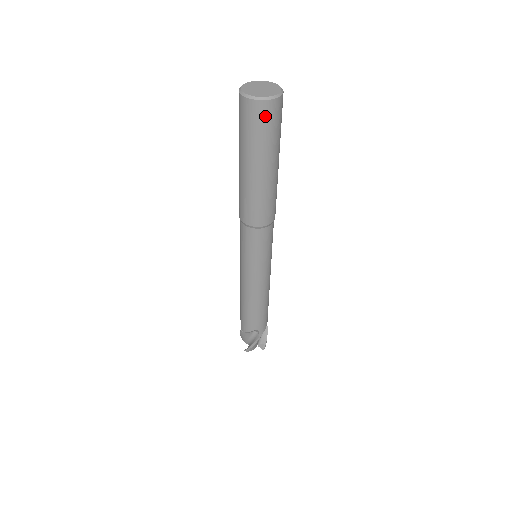
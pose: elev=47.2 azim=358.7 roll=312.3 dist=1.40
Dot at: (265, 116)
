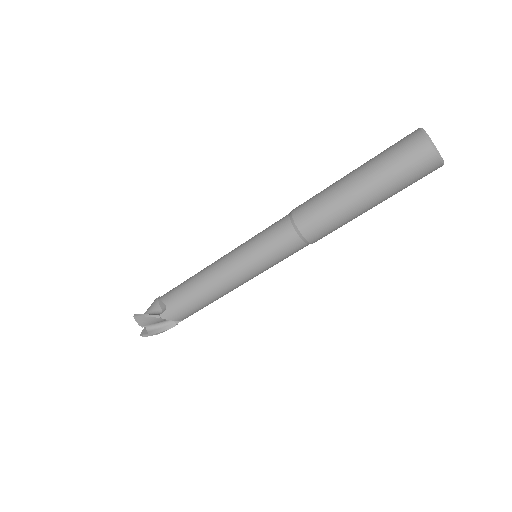
Dot at: (413, 150)
